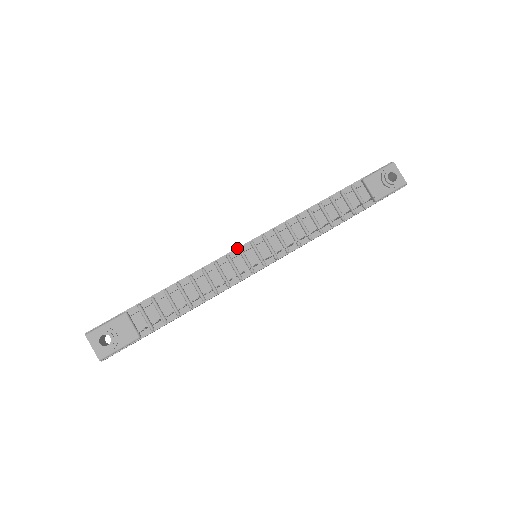
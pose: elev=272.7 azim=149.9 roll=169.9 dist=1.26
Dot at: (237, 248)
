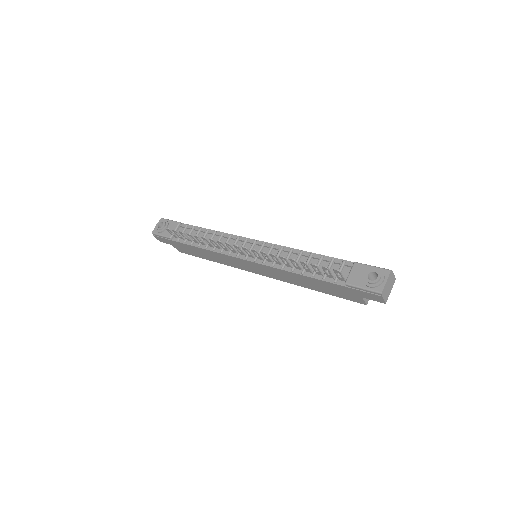
Dot at: (247, 238)
